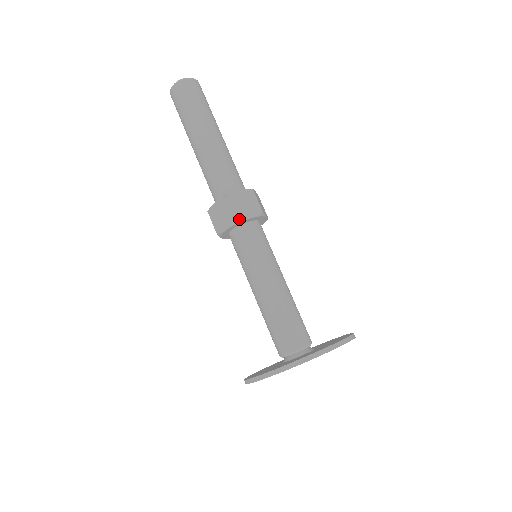
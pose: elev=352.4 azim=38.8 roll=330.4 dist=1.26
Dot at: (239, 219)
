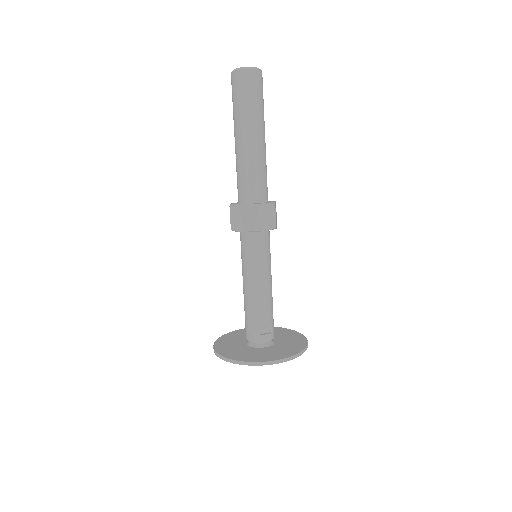
Dot at: (255, 230)
